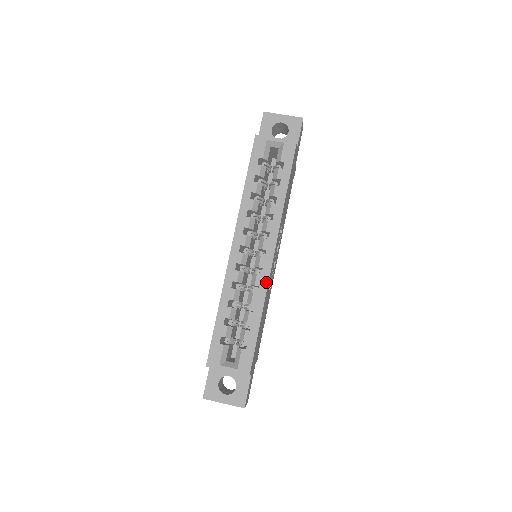
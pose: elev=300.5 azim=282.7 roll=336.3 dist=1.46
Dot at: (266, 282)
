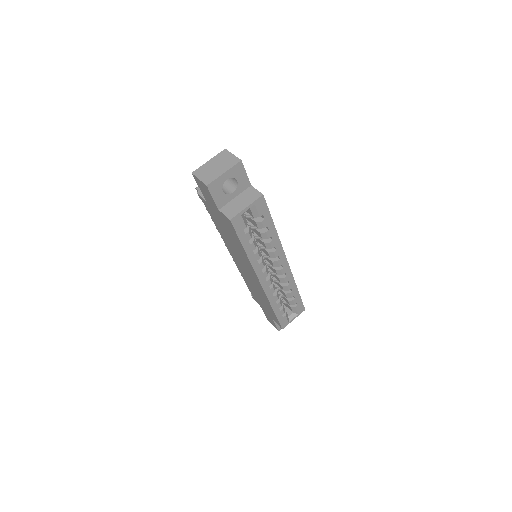
Dot at: (291, 276)
